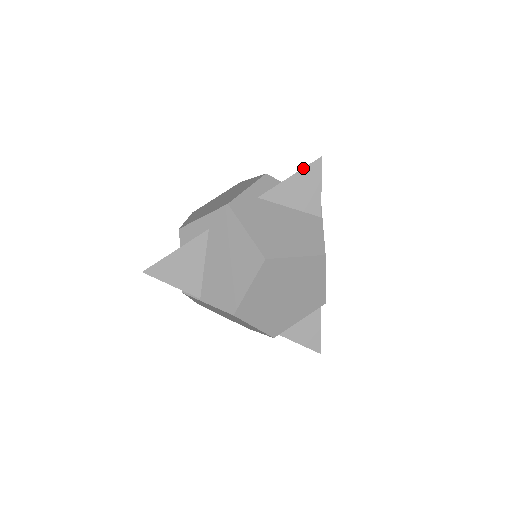
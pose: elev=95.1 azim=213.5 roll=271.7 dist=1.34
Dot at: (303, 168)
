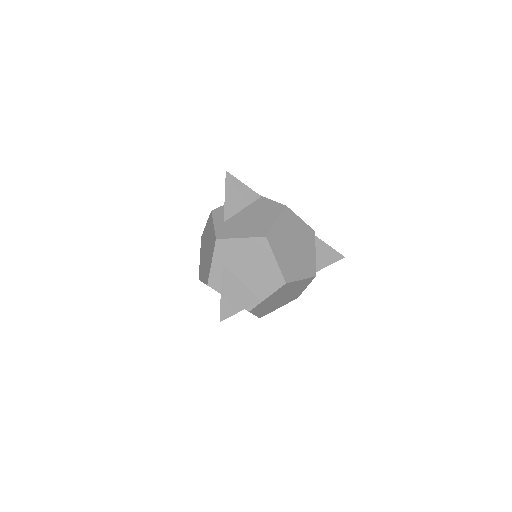
Dot at: (225, 185)
